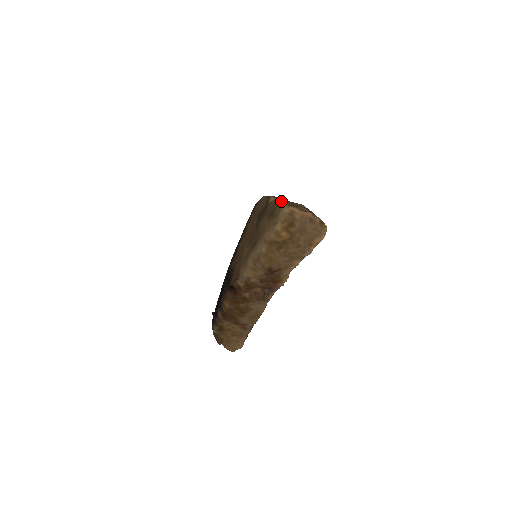
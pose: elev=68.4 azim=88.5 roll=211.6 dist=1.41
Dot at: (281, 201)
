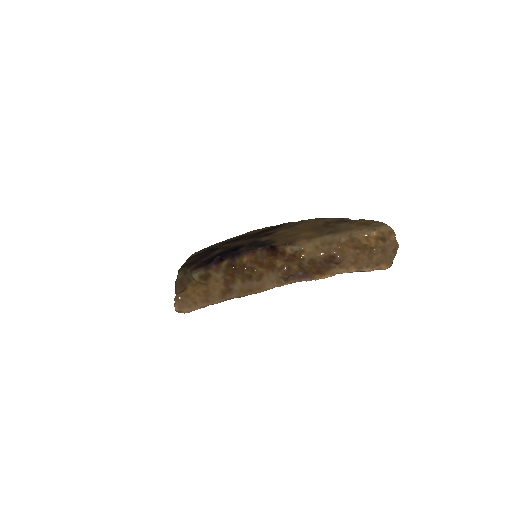
Dot at: (379, 222)
